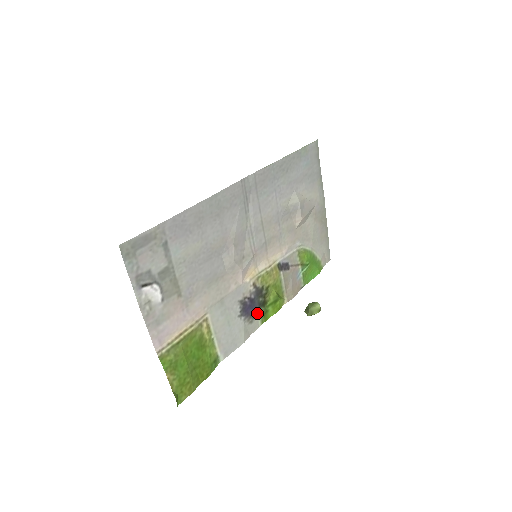
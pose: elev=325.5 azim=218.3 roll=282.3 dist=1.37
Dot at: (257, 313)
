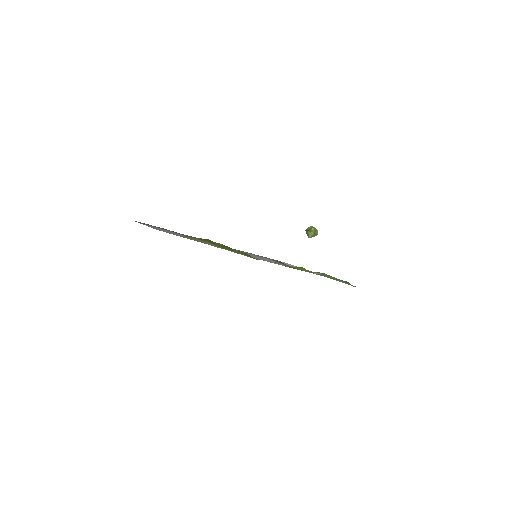
Dot at: occluded
